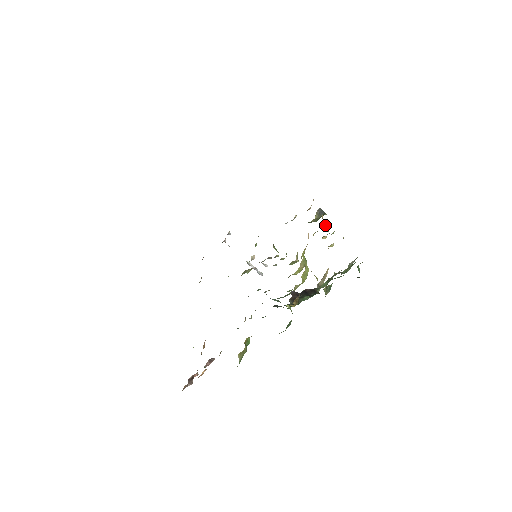
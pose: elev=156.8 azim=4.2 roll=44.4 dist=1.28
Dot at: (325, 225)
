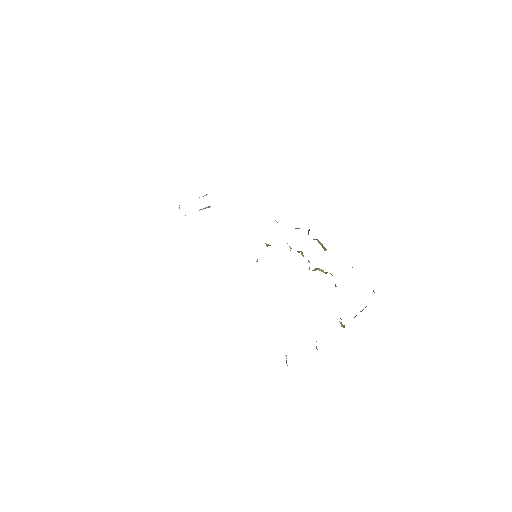
Dot at: (323, 247)
